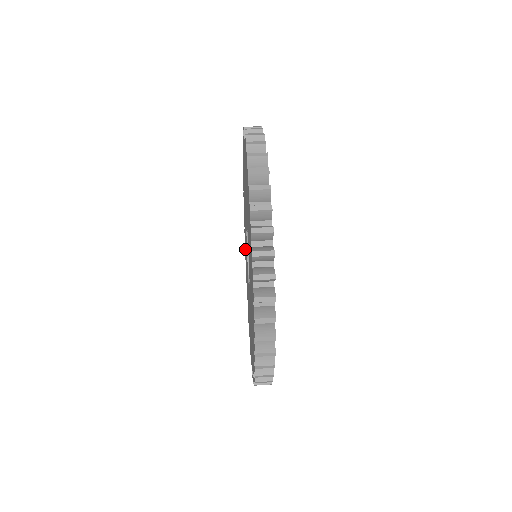
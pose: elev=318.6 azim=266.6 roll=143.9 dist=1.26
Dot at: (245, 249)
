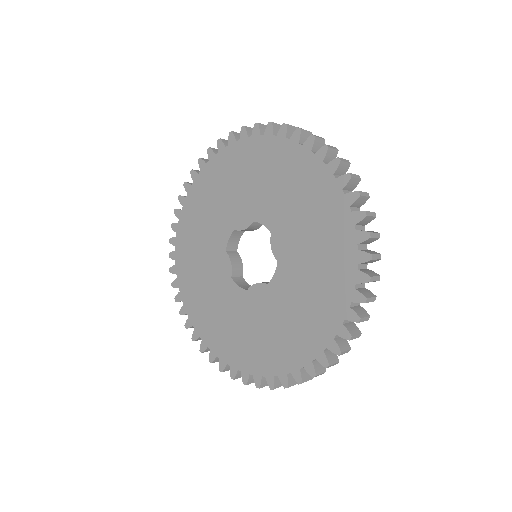
Dot at: (248, 361)
